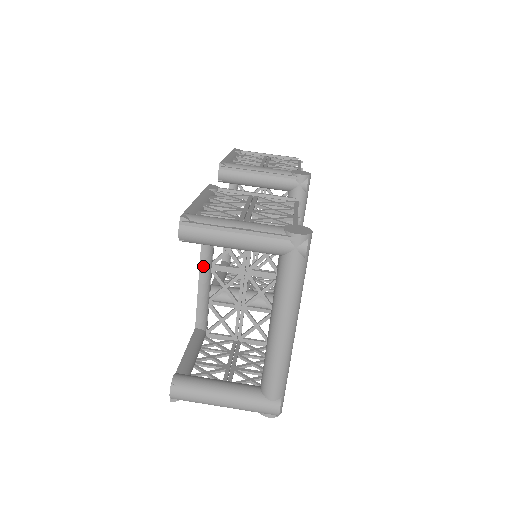
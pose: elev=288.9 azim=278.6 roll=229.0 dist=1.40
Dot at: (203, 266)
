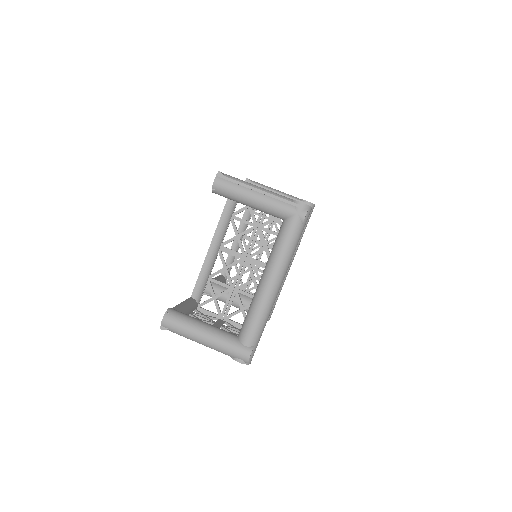
Dot at: (214, 243)
